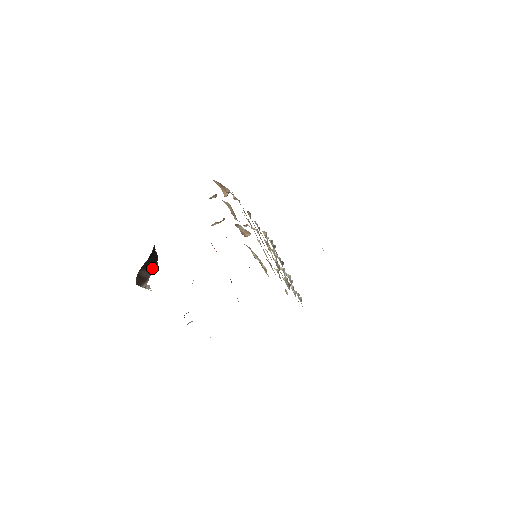
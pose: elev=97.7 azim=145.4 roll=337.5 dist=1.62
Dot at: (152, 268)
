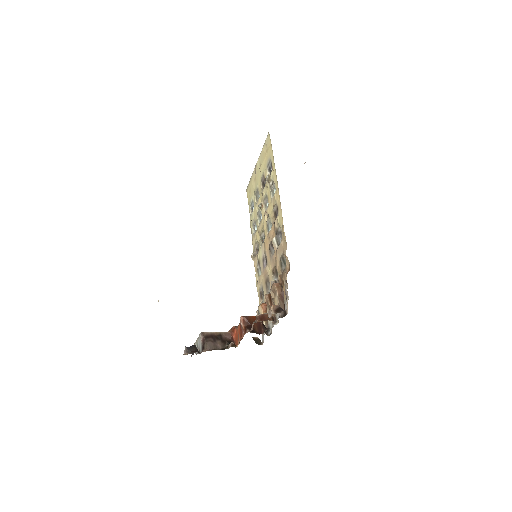
Dot at: occluded
